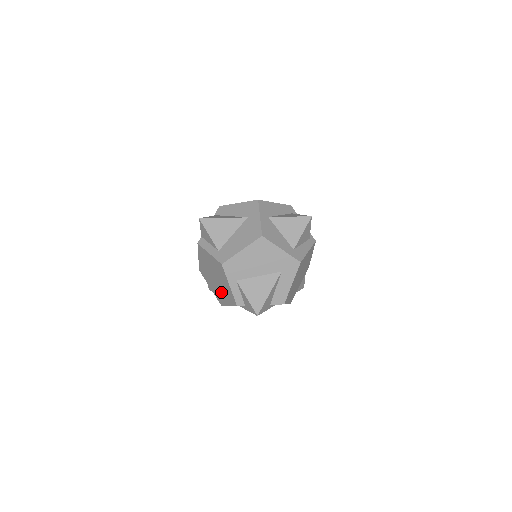
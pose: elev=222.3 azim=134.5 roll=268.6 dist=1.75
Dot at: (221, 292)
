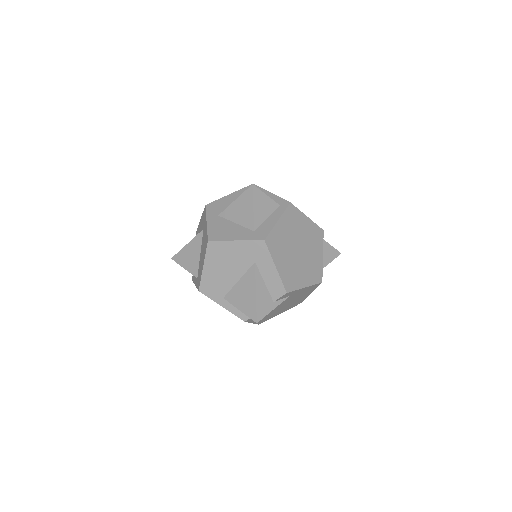
Dot at: occluded
